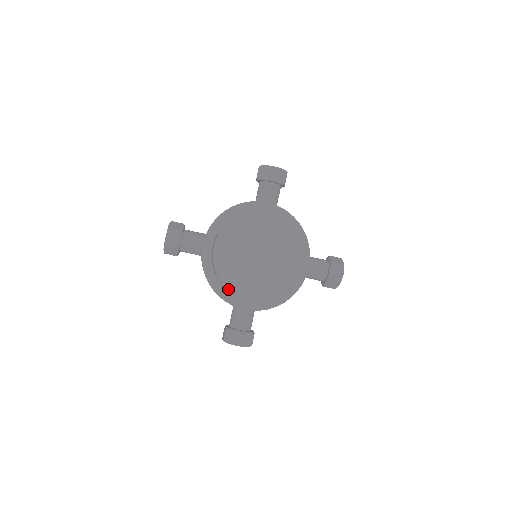
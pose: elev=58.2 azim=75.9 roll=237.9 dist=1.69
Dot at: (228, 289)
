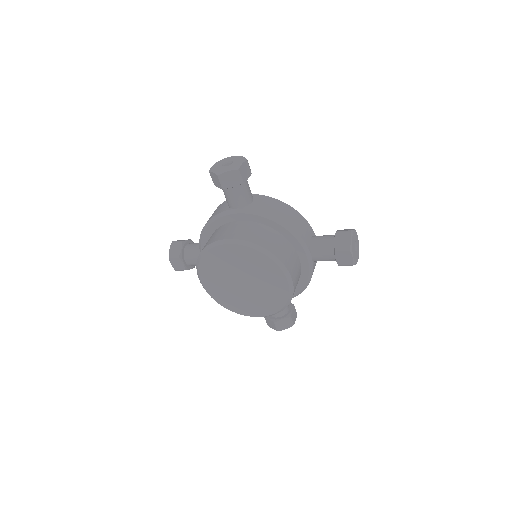
Dot at: (232, 311)
